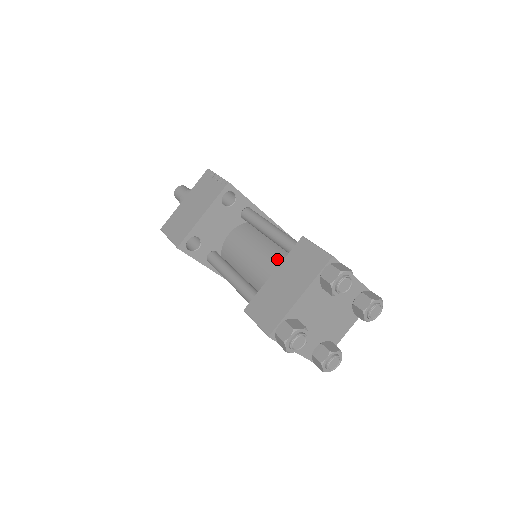
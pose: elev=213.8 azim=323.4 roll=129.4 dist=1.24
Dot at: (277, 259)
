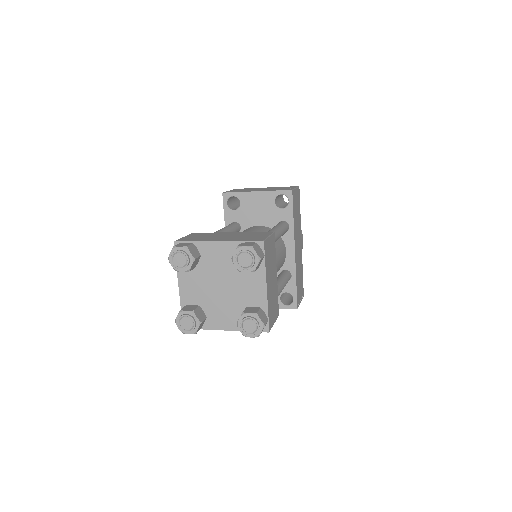
Dot at: occluded
